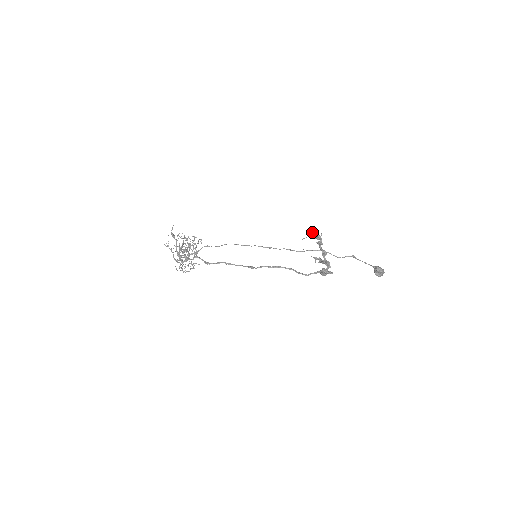
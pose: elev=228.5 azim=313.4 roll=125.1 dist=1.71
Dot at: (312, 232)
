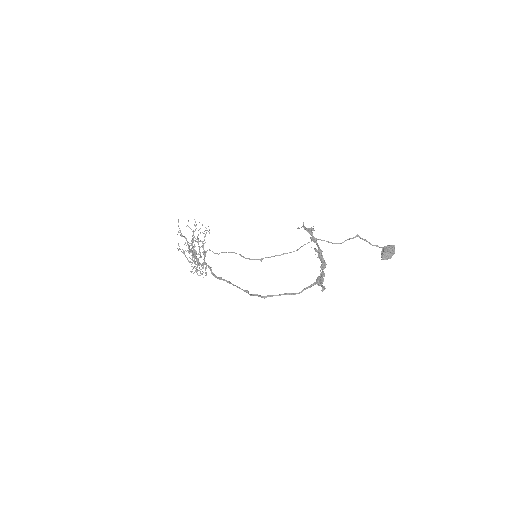
Dot at: (303, 226)
